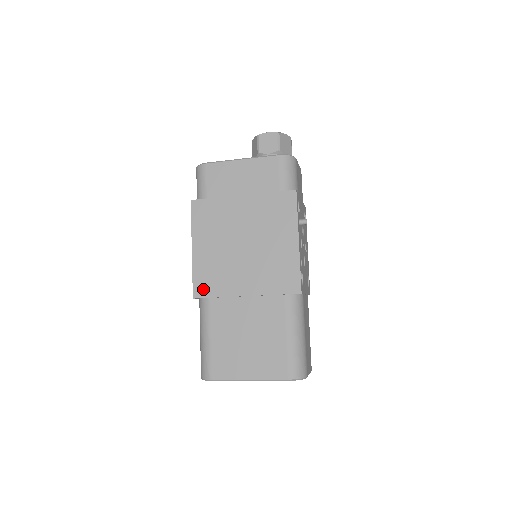
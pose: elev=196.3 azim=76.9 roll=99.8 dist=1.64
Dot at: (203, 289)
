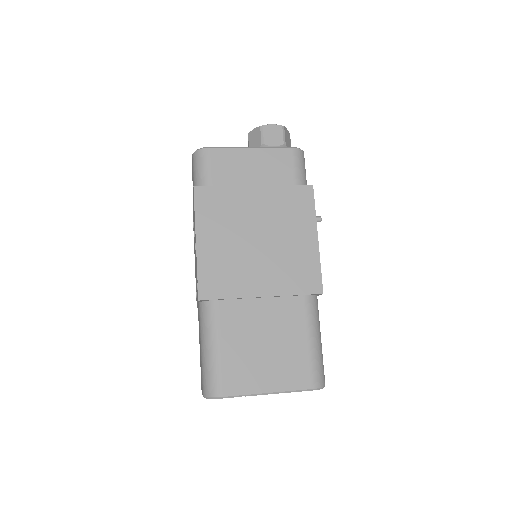
Dot at: (211, 289)
